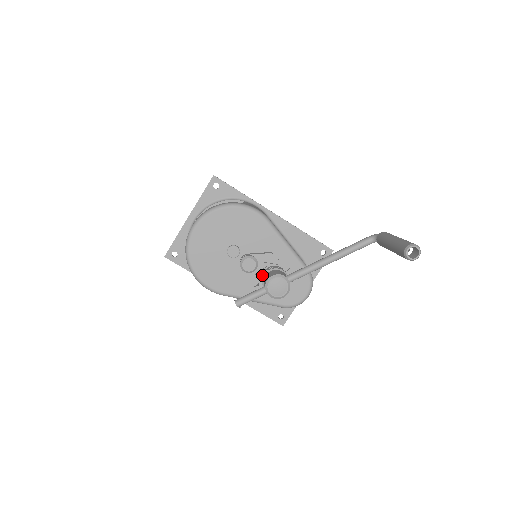
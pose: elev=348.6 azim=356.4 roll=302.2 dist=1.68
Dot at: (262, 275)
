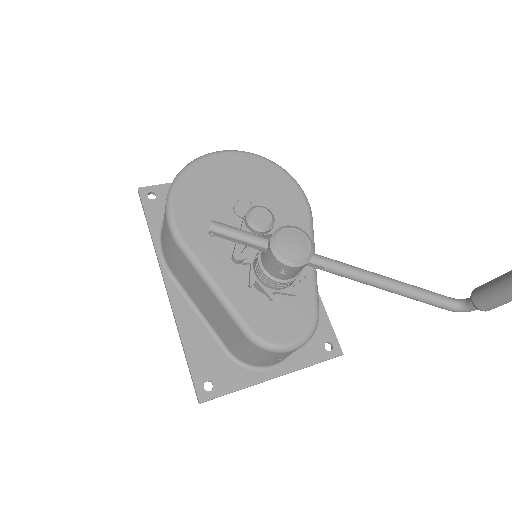
Dot at: occluded
